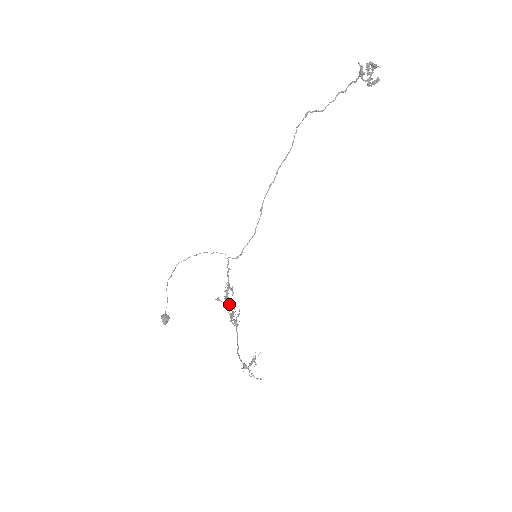
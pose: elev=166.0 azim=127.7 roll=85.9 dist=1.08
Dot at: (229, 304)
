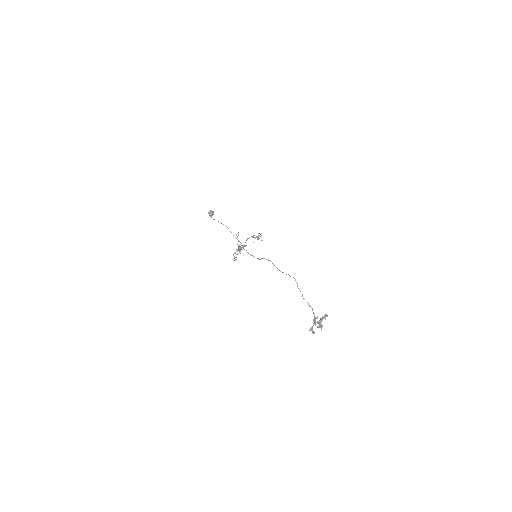
Dot at: occluded
